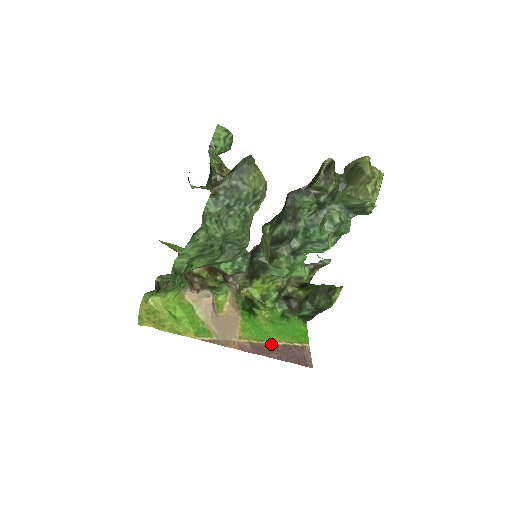
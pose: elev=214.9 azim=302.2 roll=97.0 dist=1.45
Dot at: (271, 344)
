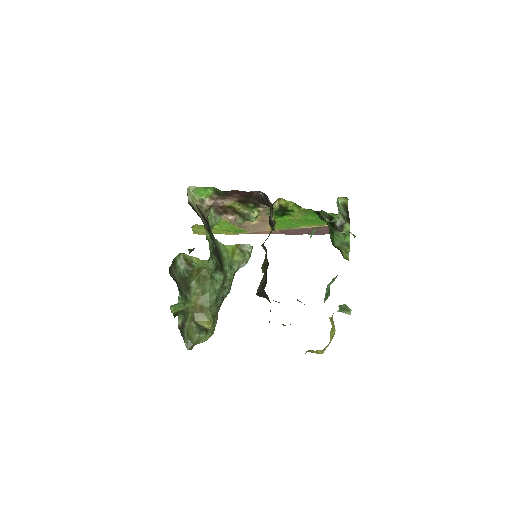
Dot at: (300, 229)
